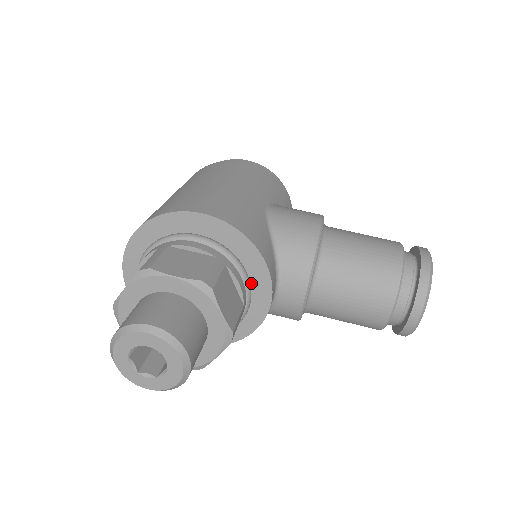
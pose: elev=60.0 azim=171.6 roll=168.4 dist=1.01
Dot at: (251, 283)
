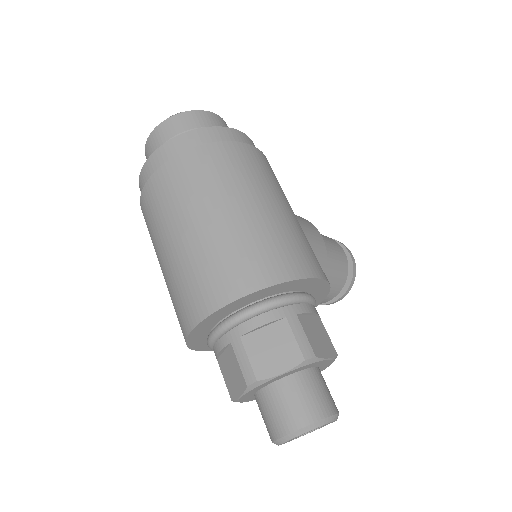
Dot at: occluded
